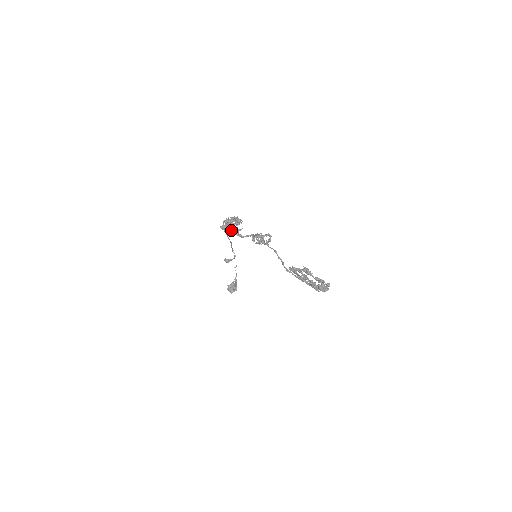
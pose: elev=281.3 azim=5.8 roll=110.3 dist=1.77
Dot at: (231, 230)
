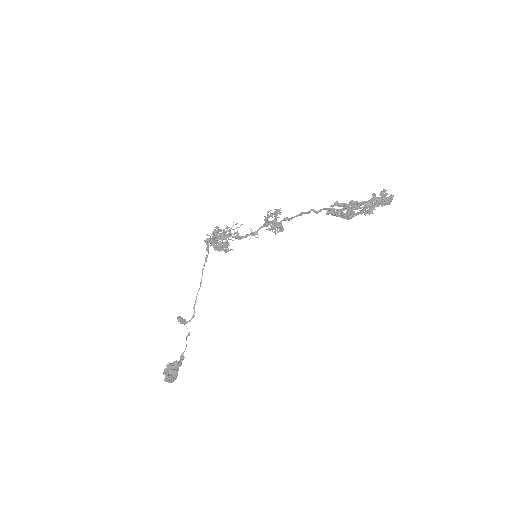
Dot at: (220, 241)
